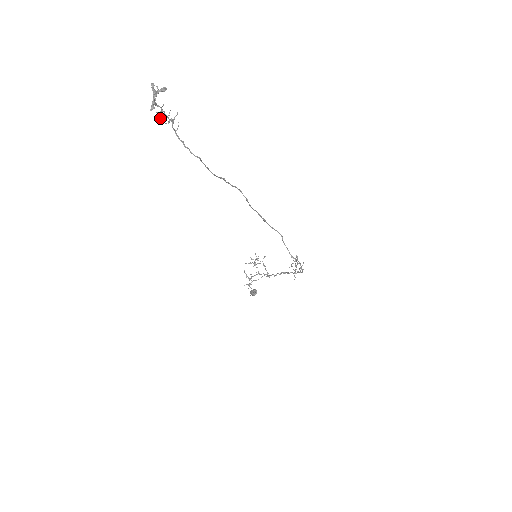
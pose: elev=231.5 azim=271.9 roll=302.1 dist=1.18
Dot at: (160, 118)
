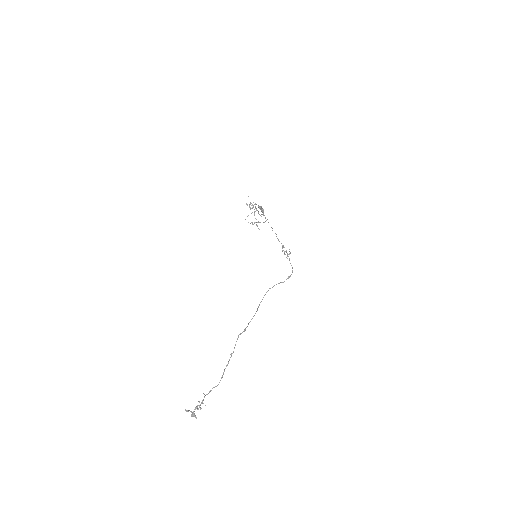
Dot at: occluded
